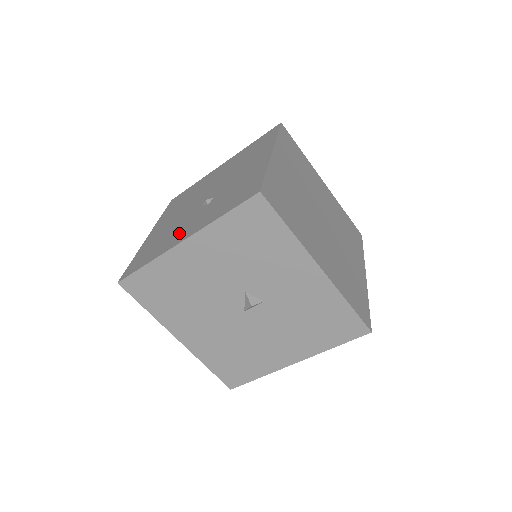
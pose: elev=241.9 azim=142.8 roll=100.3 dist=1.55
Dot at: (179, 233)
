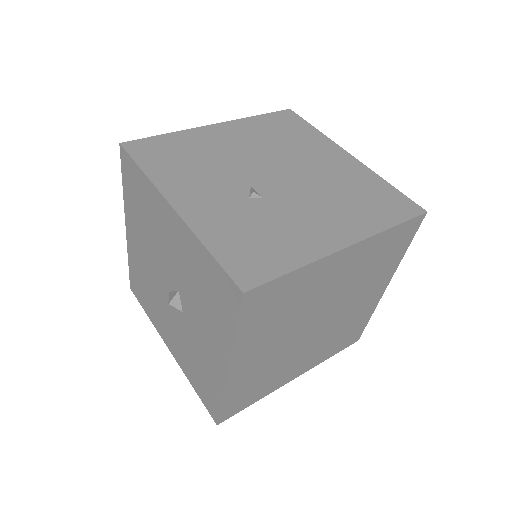
Dot at: (195, 187)
